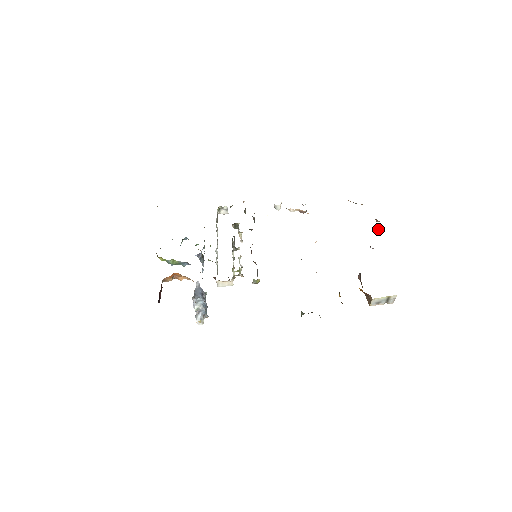
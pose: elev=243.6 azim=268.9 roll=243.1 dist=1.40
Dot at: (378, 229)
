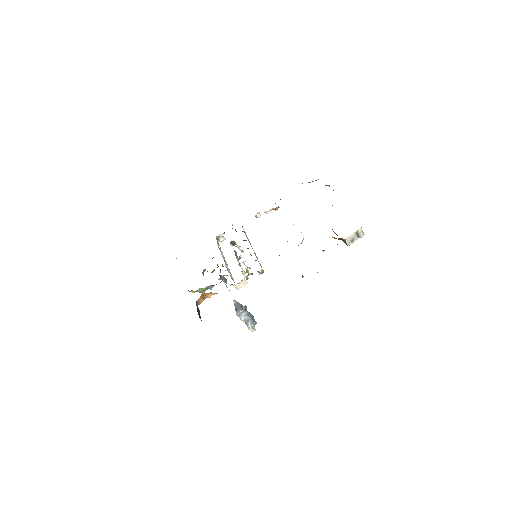
Dot at: occluded
